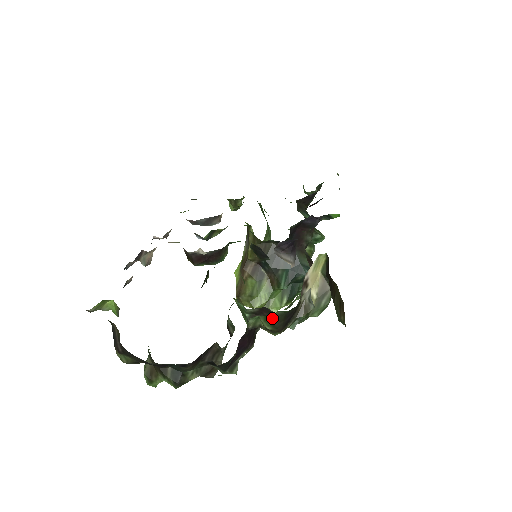
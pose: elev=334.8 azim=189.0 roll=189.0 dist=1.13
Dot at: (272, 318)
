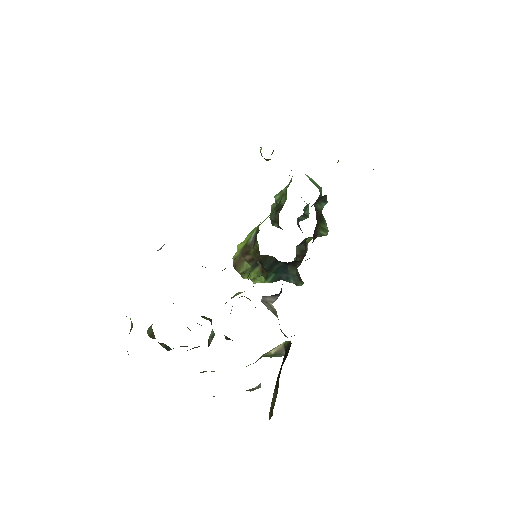
Dot at: occluded
